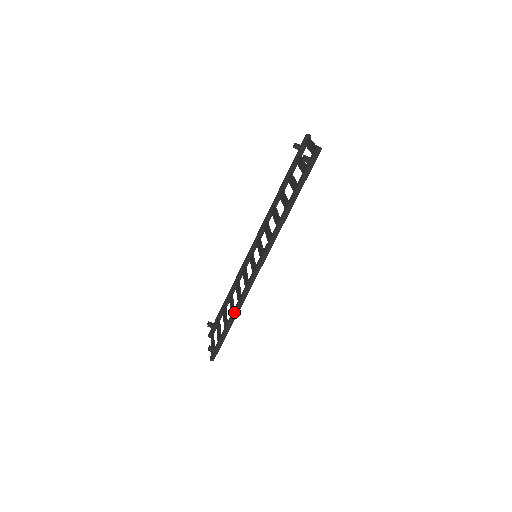
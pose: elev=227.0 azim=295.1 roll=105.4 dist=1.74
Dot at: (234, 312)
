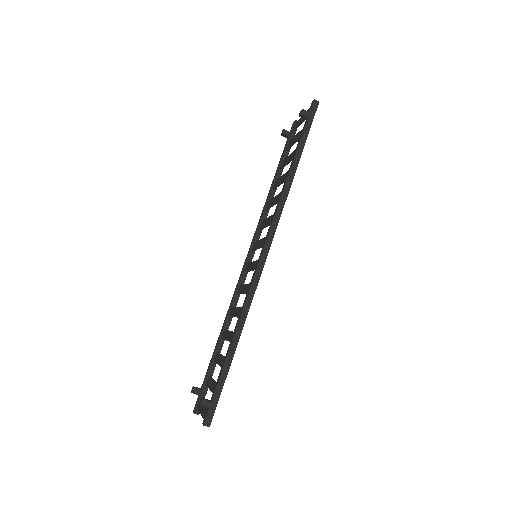
Dot at: (237, 328)
